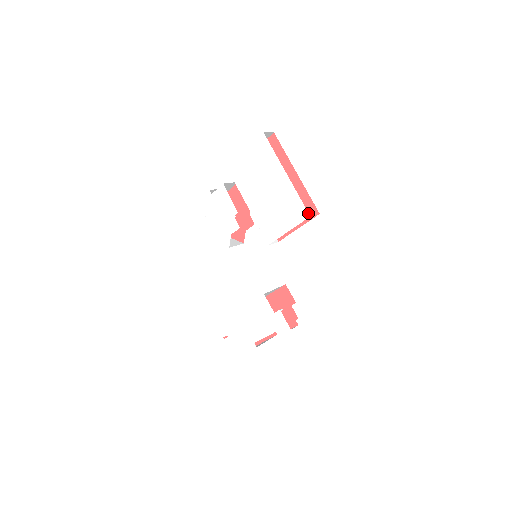
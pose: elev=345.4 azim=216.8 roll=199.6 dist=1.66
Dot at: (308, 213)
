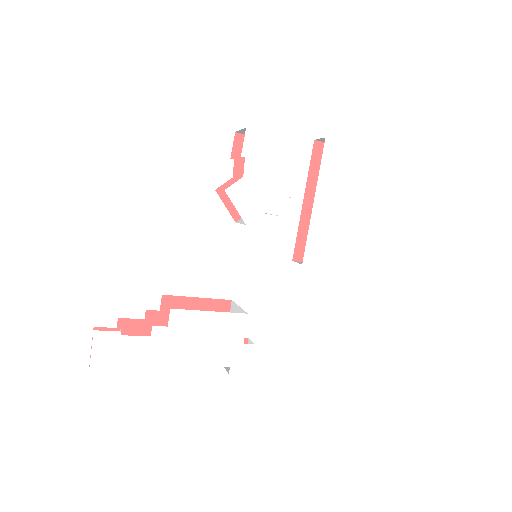
Dot at: occluded
